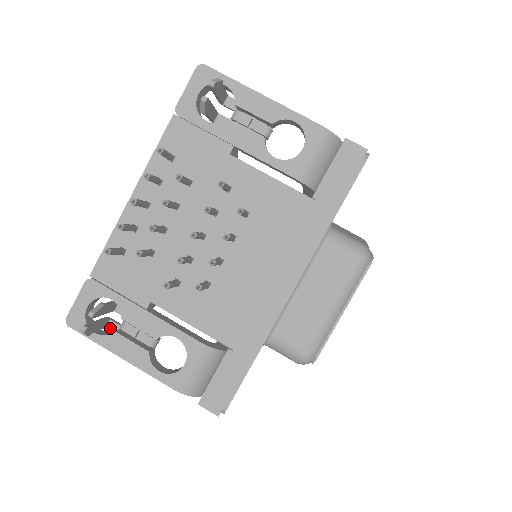
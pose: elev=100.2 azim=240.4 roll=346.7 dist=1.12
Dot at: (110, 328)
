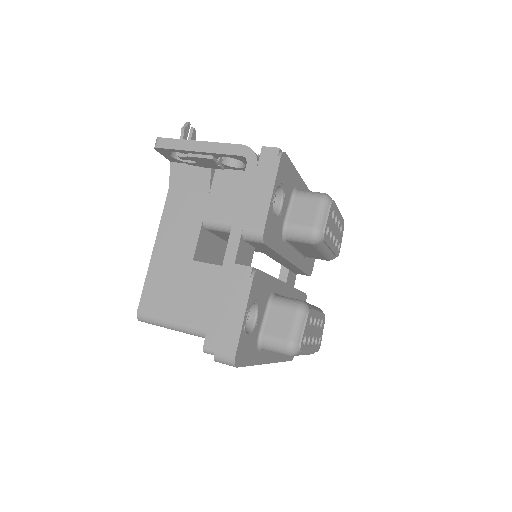
Dot at: (183, 154)
